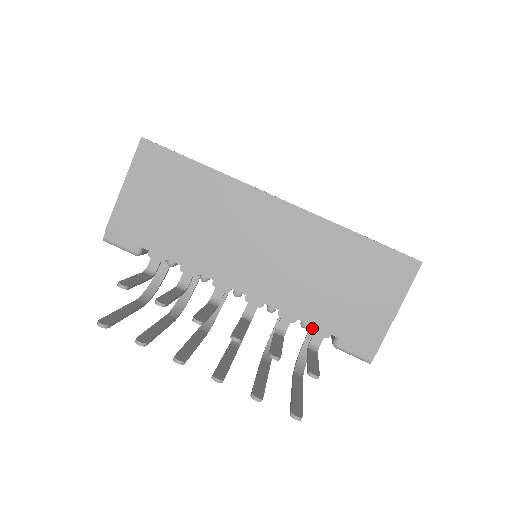
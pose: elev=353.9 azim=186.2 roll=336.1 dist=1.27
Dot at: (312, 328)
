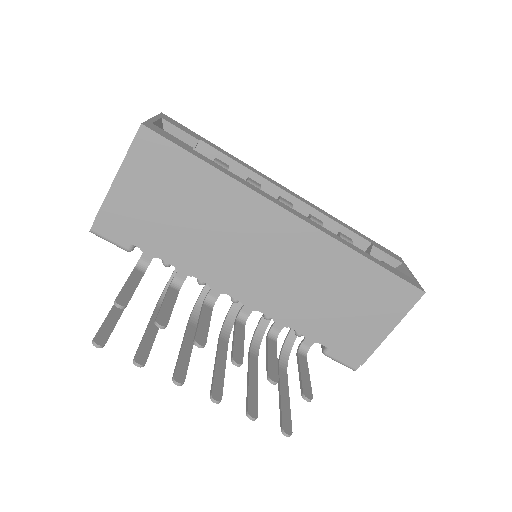
Dot at: occluded
